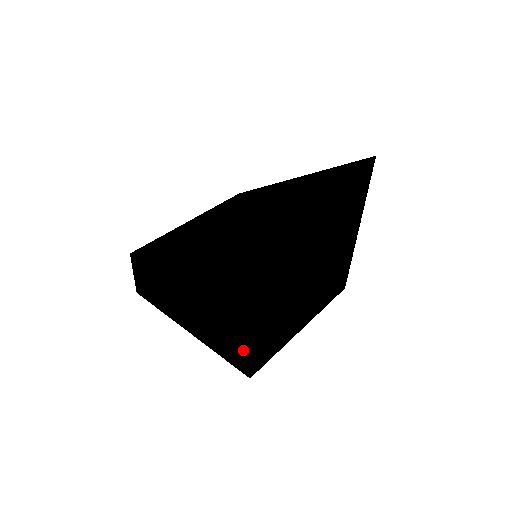
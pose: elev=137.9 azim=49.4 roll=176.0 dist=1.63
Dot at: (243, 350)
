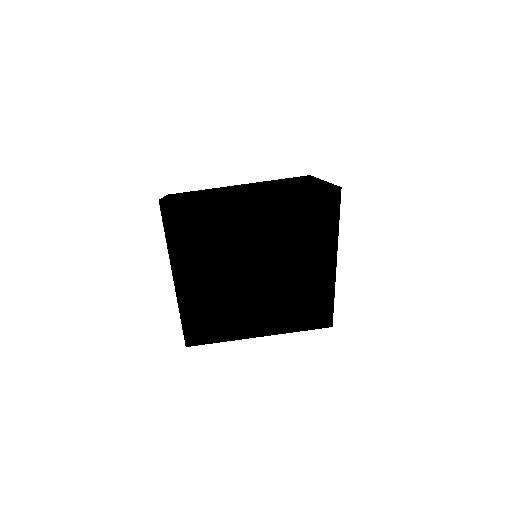
Dot at: occluded
